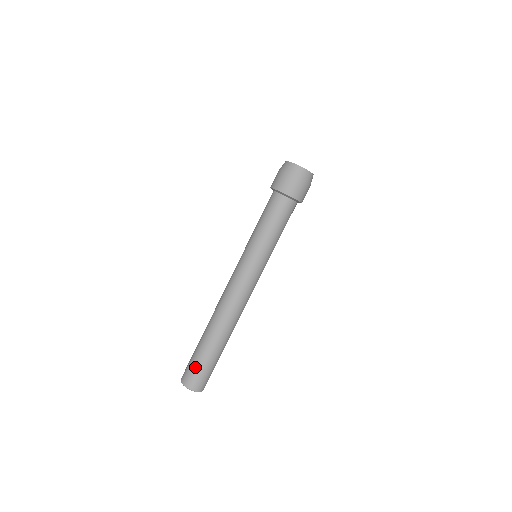
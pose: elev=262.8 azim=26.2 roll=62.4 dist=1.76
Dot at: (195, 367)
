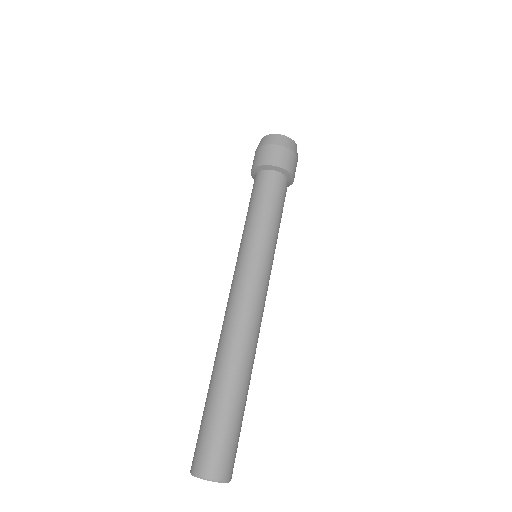
Dot at: (213, 438)
